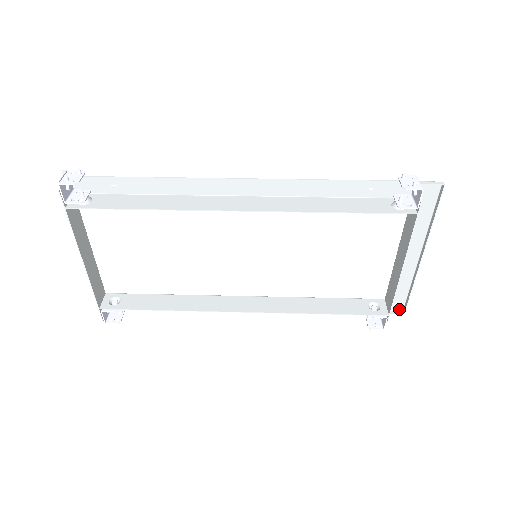
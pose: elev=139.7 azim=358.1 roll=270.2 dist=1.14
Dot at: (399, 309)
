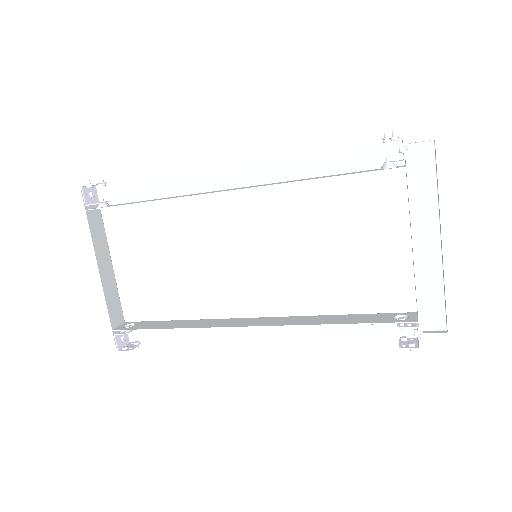
Dot at: (441, 328)
